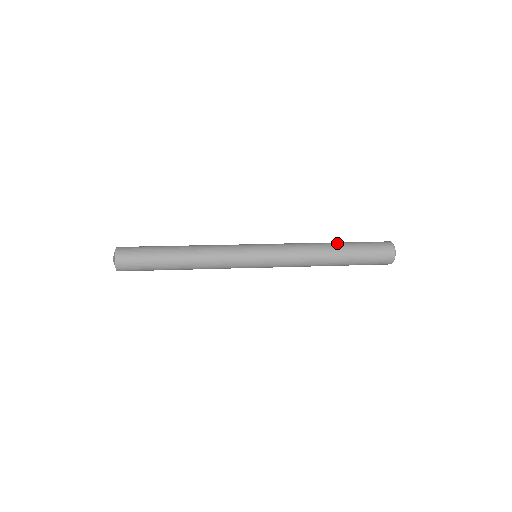
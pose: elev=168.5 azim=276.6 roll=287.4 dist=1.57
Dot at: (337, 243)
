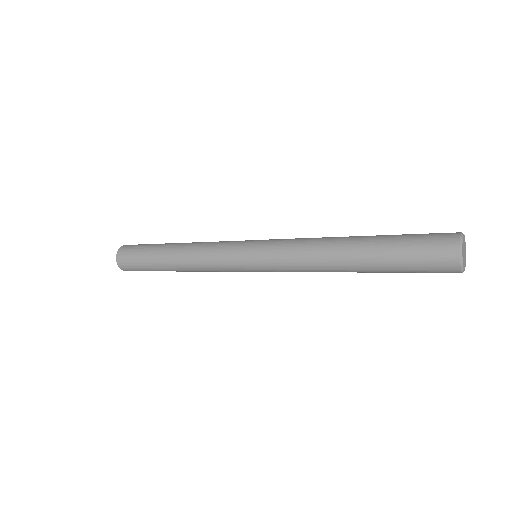
Dot at: (362, 237)
